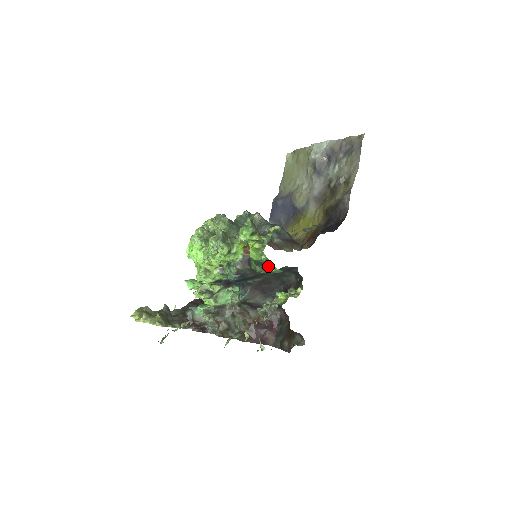
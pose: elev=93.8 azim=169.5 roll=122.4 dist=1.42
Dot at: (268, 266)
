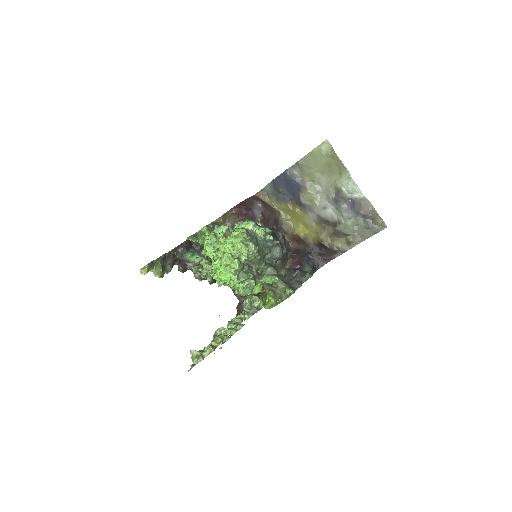
Dot at: occluded
